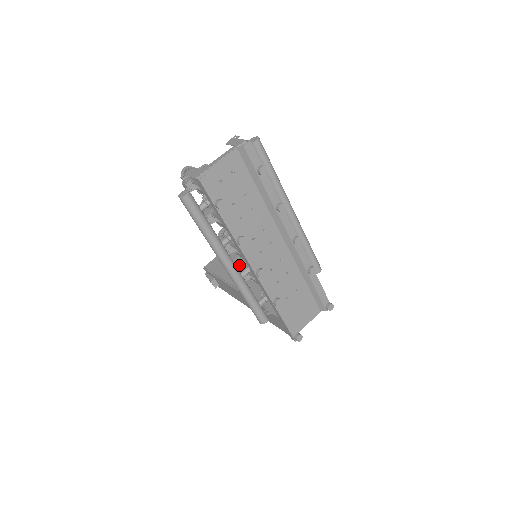
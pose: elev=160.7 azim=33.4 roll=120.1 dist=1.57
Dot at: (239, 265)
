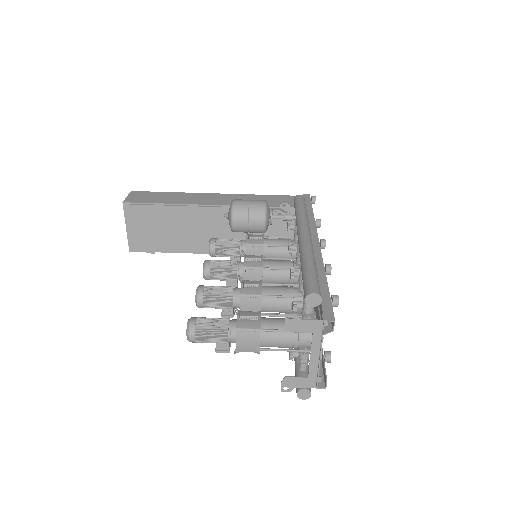
Dot at: occluded
